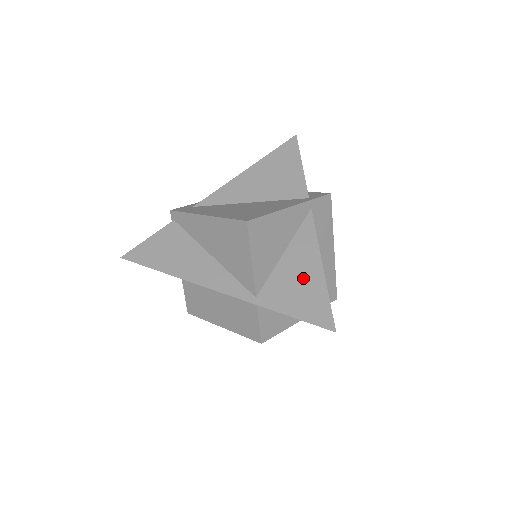
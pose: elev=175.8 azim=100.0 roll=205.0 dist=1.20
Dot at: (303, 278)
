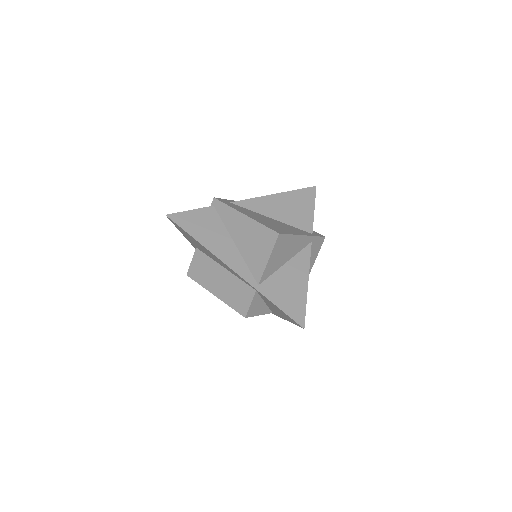
Dot at: (293, 286)
